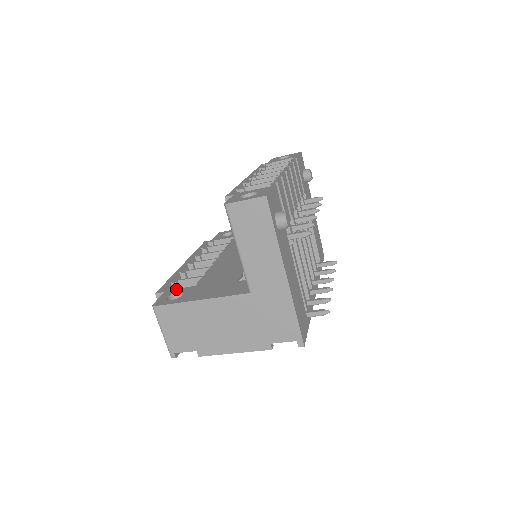
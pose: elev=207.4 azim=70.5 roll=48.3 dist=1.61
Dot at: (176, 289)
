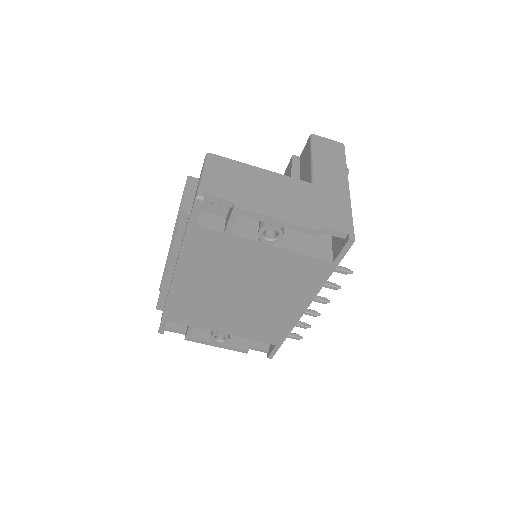
Dot at: occluded
